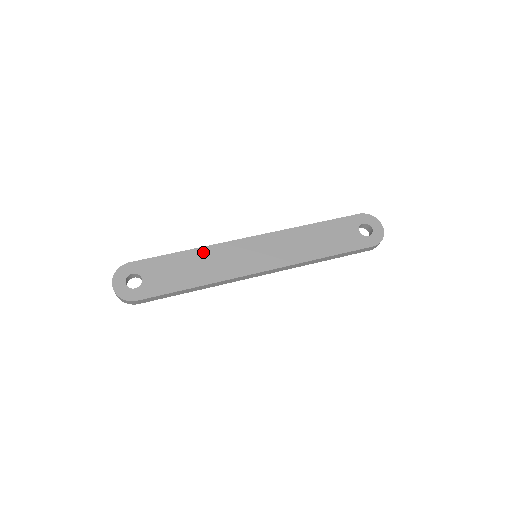
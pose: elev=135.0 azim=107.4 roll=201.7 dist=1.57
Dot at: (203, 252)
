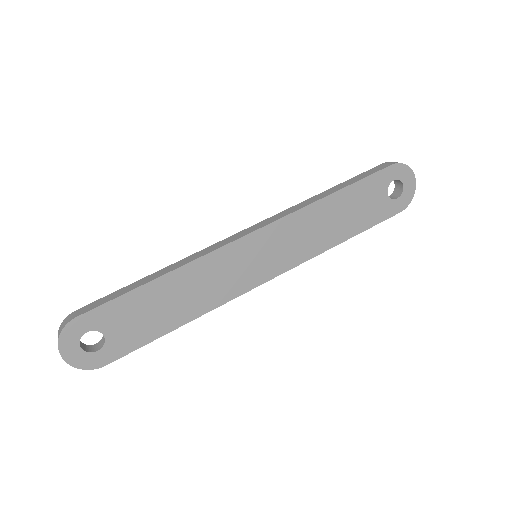
Dot at: (185, 274)
